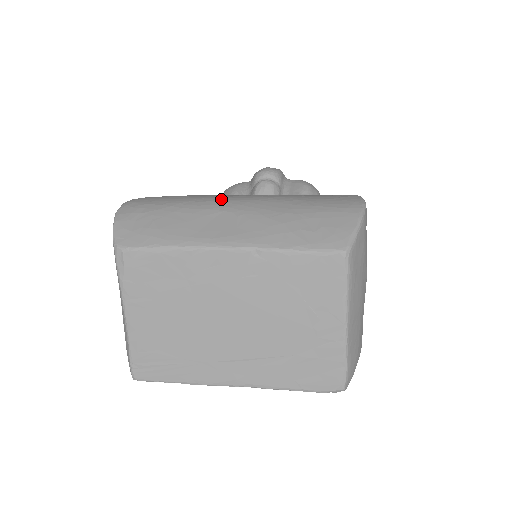
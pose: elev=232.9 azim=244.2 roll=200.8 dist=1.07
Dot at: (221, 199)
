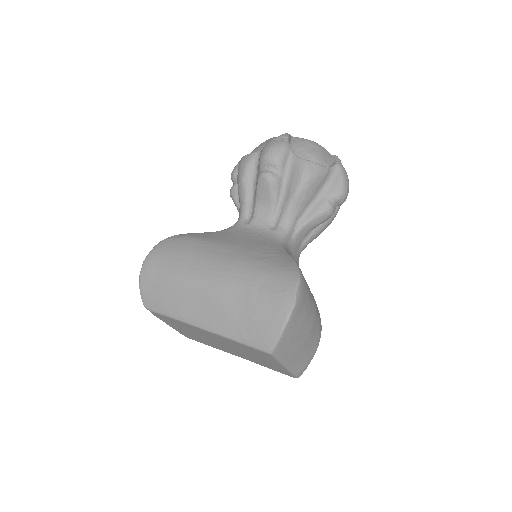
Dot at: (200, 277)
